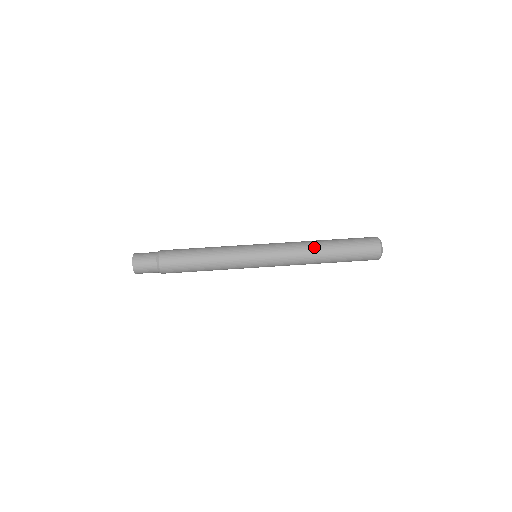
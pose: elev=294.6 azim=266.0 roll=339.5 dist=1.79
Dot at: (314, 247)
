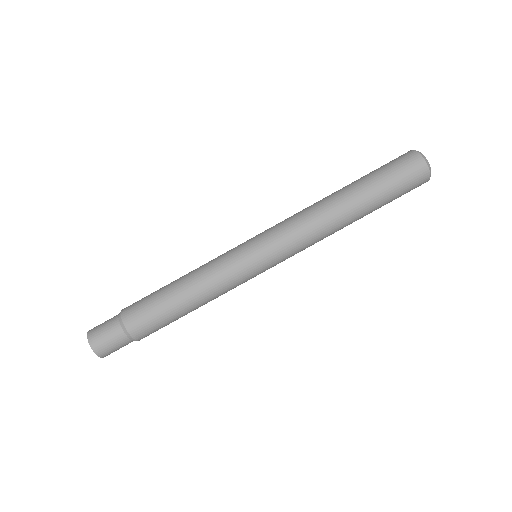
Dot at: (333, 209)
